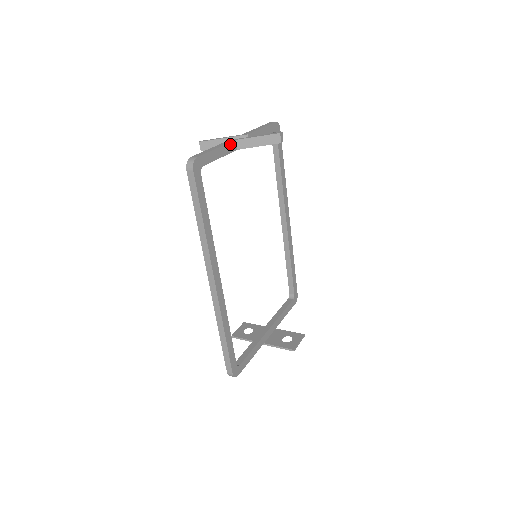
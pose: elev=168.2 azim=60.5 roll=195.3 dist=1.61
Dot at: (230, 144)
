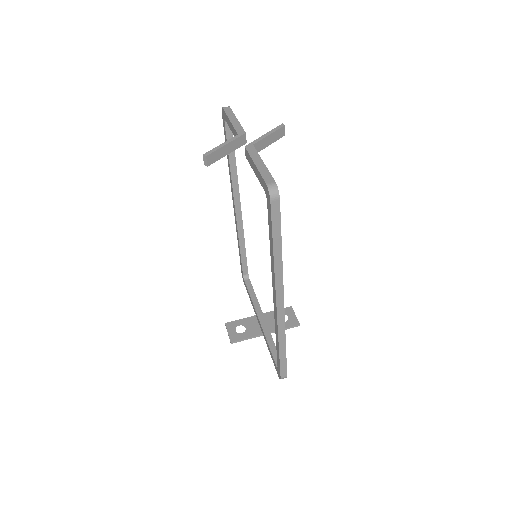
Dot at: (256, 152)
